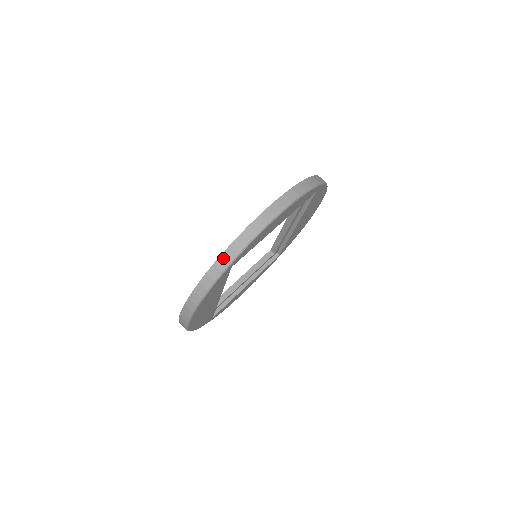
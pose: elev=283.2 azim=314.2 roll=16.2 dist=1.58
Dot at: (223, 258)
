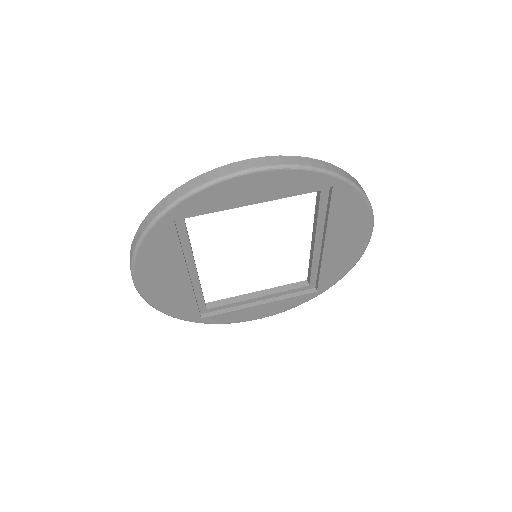
Dot at: (164, 201)
